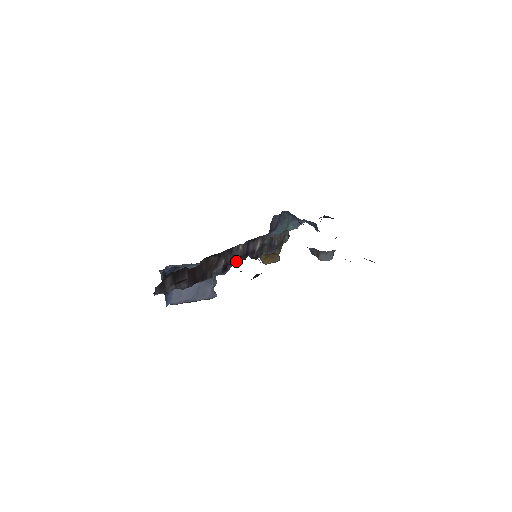
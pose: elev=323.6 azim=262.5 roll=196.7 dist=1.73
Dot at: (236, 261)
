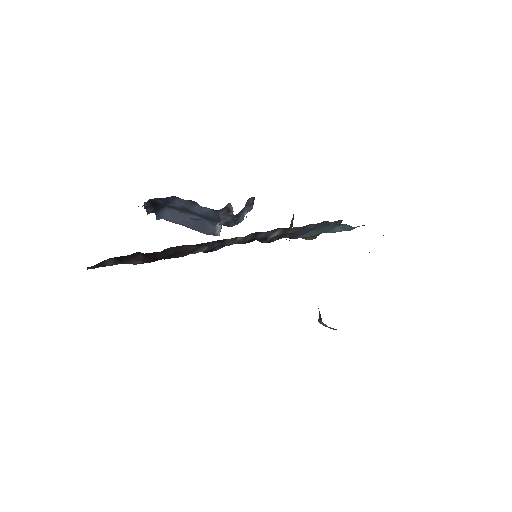
Dot at: occluded
